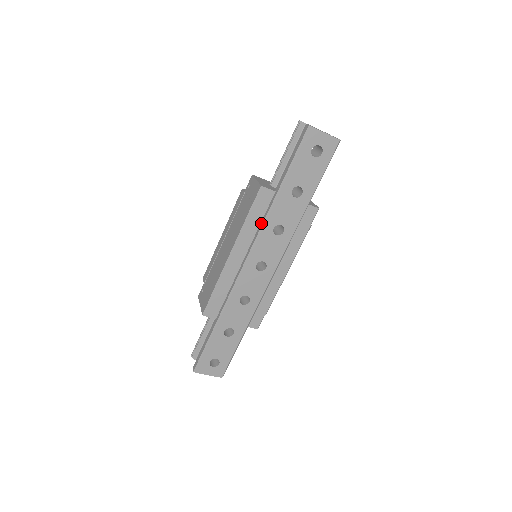
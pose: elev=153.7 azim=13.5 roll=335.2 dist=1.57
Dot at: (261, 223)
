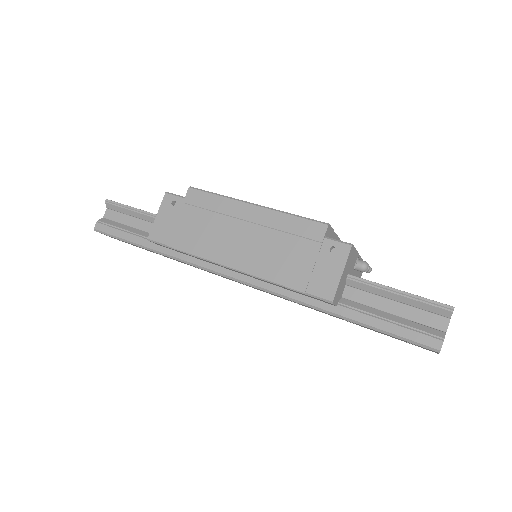
Dot at: (289, 293)
